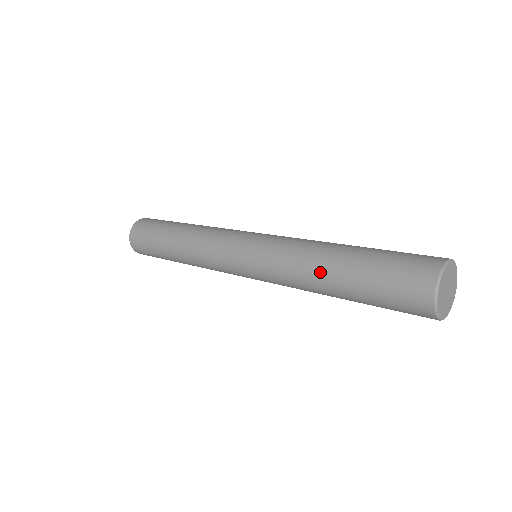
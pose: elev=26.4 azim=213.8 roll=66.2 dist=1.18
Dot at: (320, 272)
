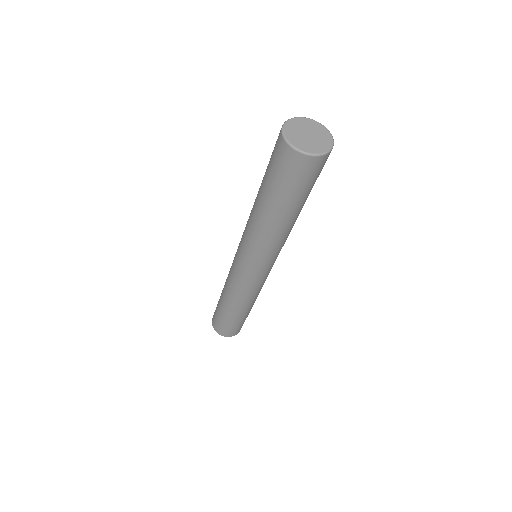
Dot at: (256, 209)
